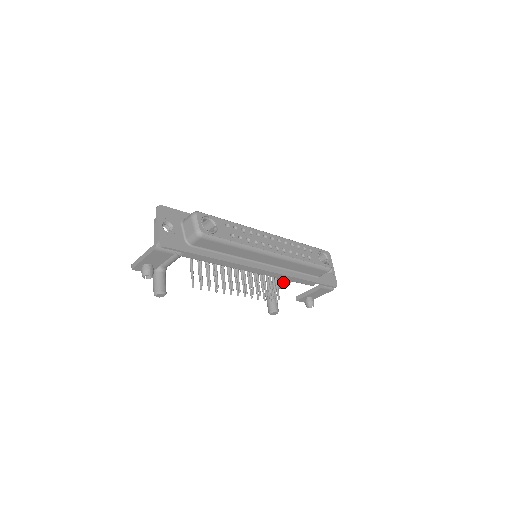
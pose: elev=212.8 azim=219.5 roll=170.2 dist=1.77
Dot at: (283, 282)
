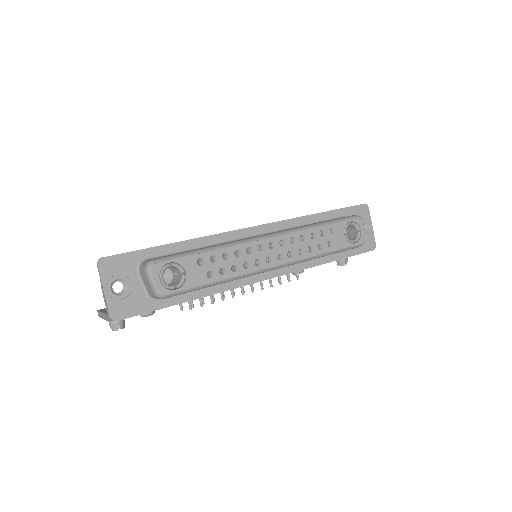
Dot at: occluded
